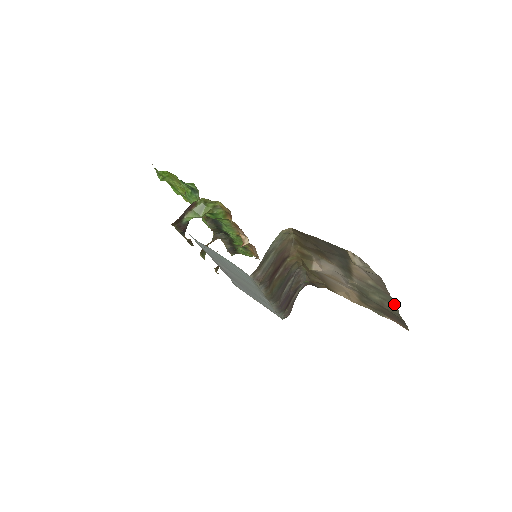
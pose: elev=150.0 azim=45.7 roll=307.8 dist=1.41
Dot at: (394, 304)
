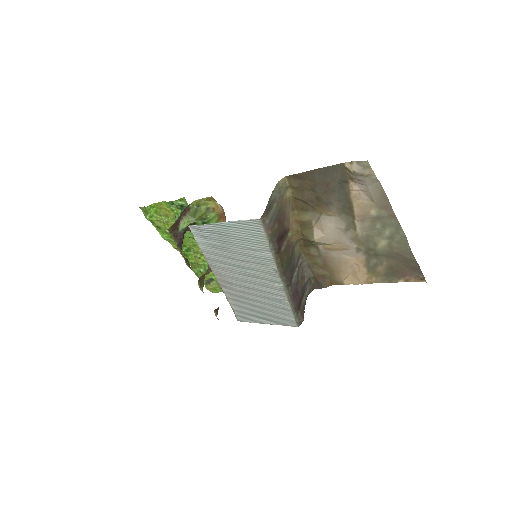
Dot at: (402, 236)
